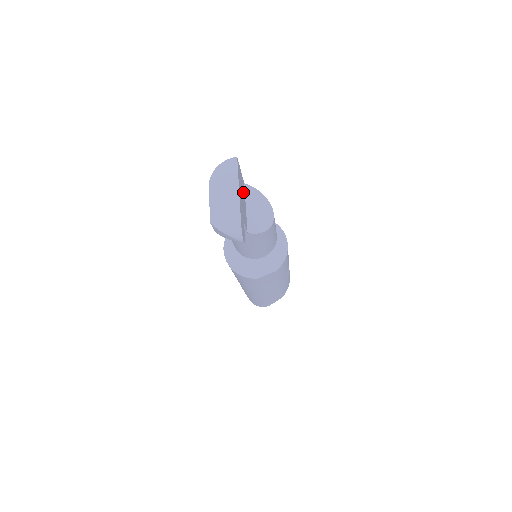
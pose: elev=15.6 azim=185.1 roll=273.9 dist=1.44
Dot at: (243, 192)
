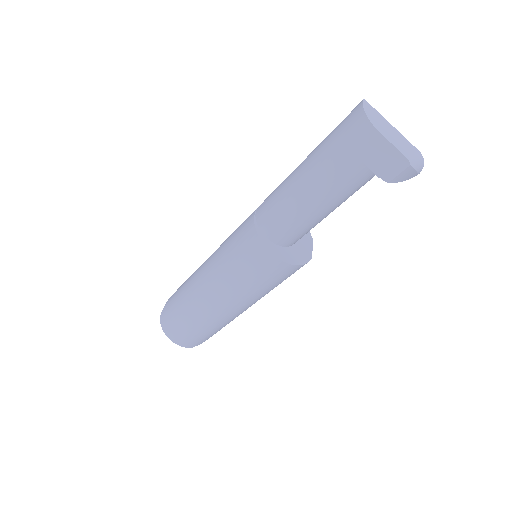
Dot at: occluded
